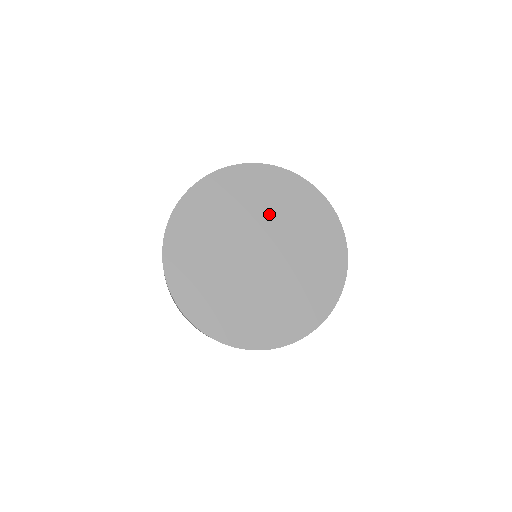
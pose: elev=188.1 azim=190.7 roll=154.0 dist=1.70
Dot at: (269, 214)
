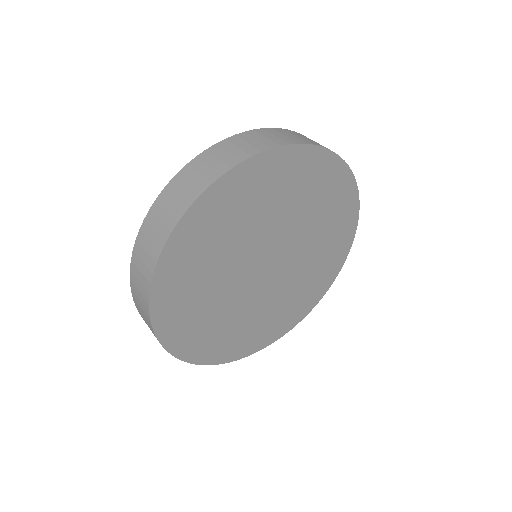
Dot at: (299, 218)
